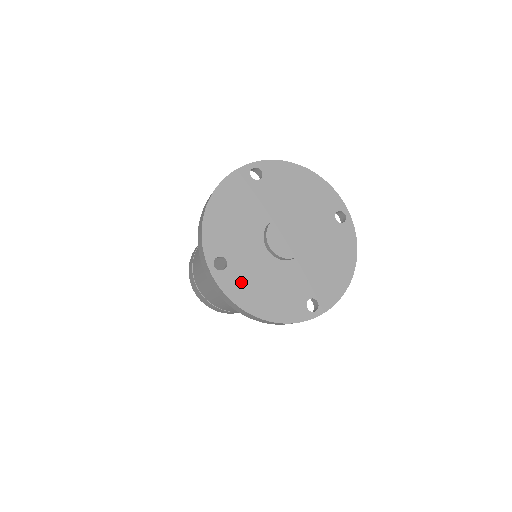
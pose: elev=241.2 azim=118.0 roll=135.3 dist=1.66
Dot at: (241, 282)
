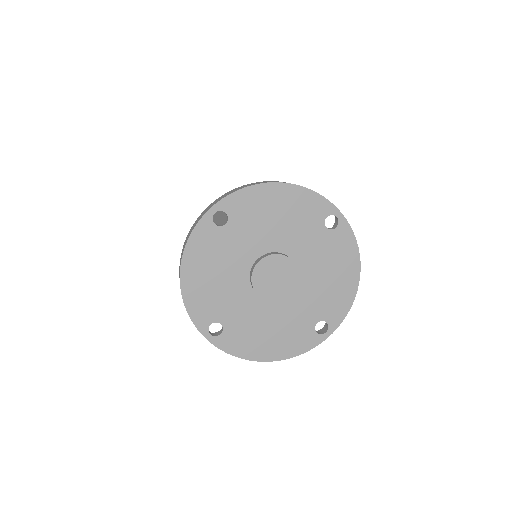
Dot at: (242, 337)
